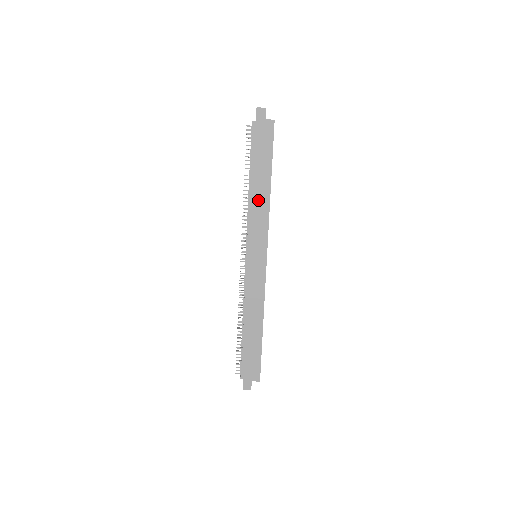
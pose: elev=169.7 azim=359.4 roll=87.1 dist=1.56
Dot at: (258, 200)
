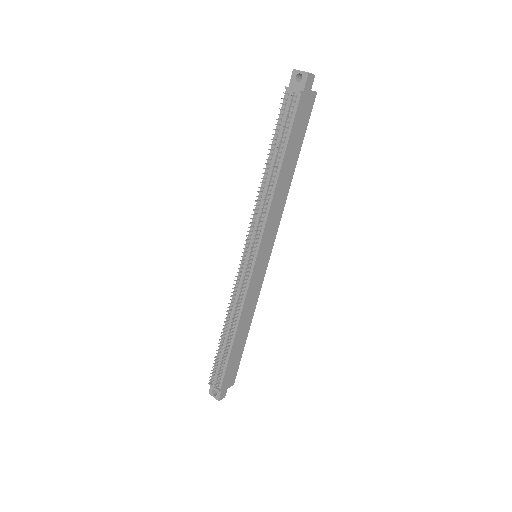
Dot at: (280, 193)
